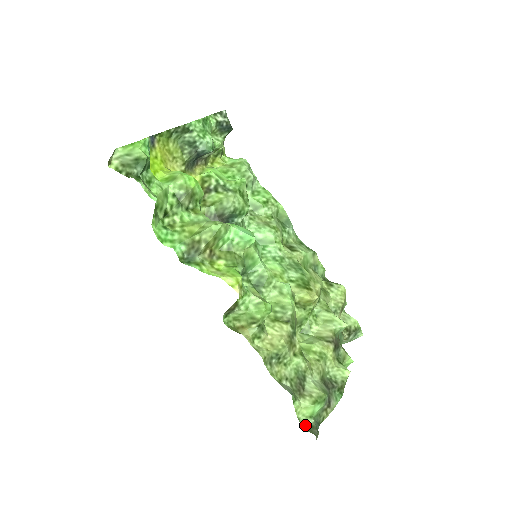
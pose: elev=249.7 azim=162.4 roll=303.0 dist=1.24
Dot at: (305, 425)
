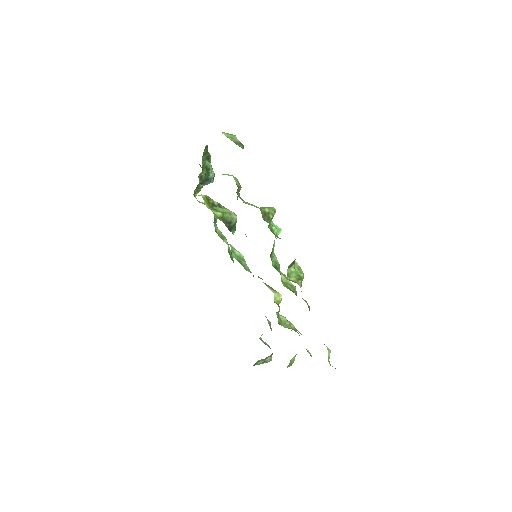
Dot at: (330, 365)
